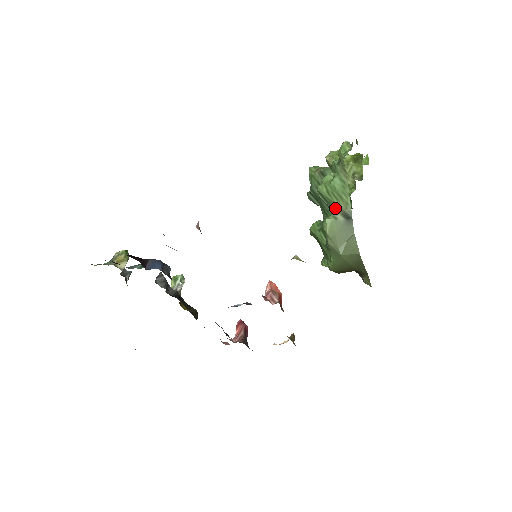
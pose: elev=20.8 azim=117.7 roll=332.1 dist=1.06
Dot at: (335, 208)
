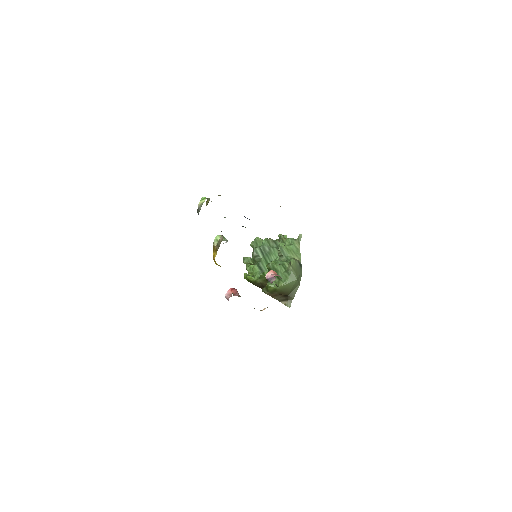
Dot at: (292, 258)
